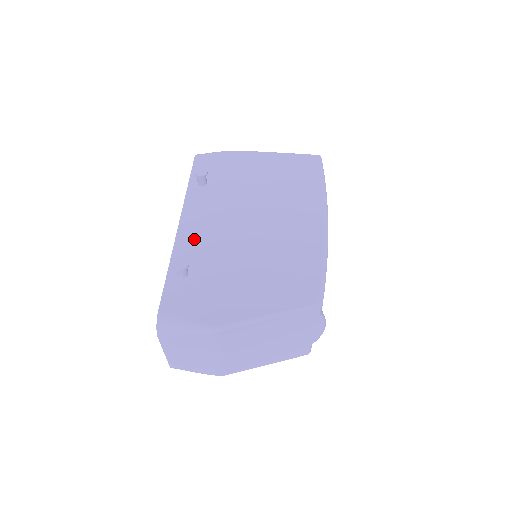
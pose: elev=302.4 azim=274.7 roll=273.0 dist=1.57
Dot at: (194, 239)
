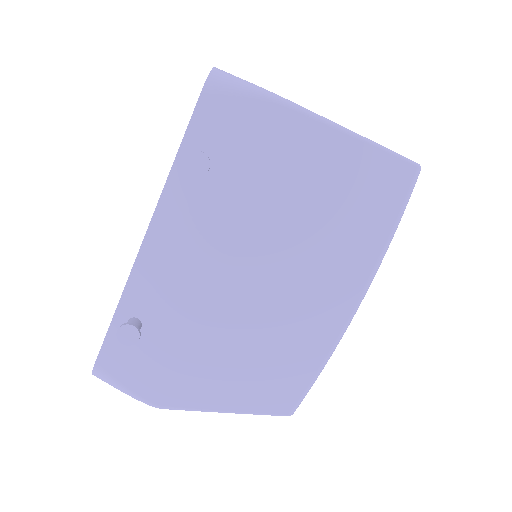
Dot at: (161, 274)
